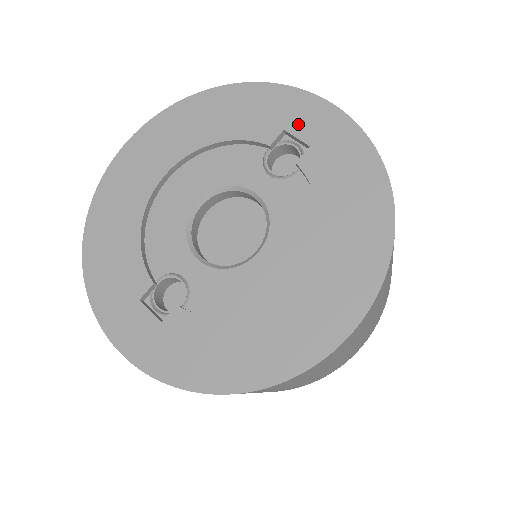
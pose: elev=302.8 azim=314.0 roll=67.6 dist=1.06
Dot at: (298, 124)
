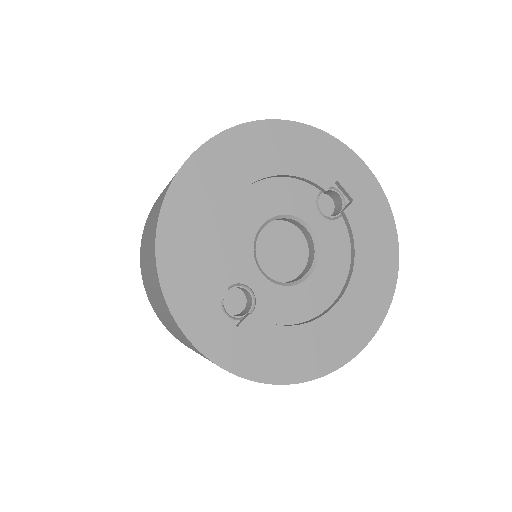
Dot at: (347, 179)
